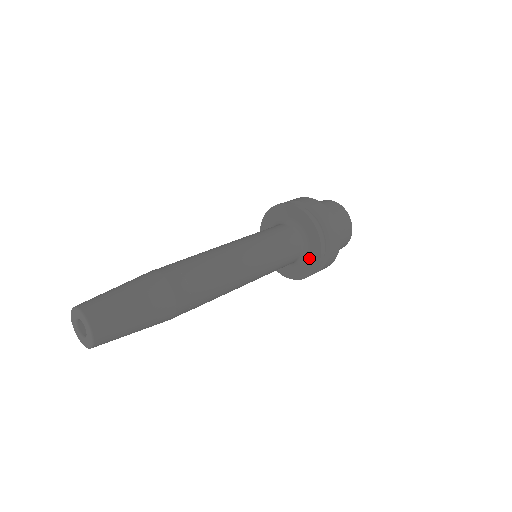
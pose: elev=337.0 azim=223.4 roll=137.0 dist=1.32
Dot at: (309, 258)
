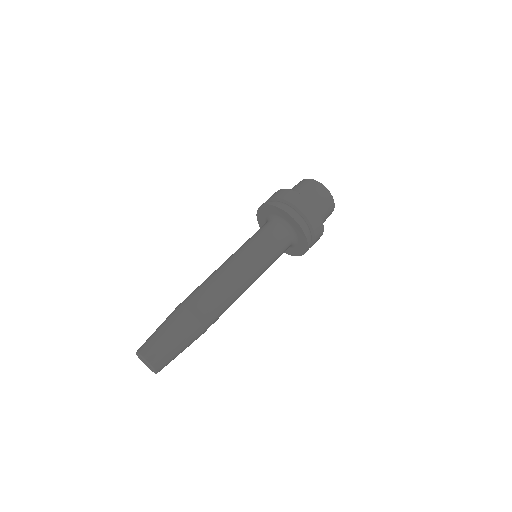
Dot at: (298, 247)
